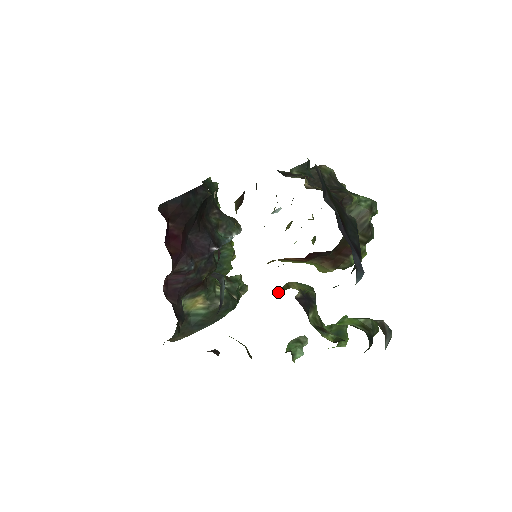
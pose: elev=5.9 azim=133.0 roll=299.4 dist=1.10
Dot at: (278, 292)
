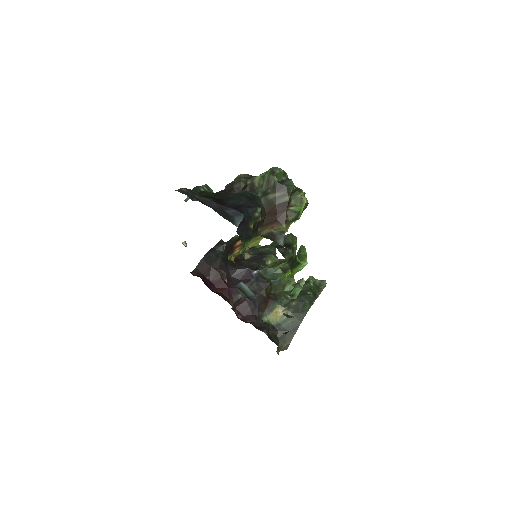
Dot at: occluded
